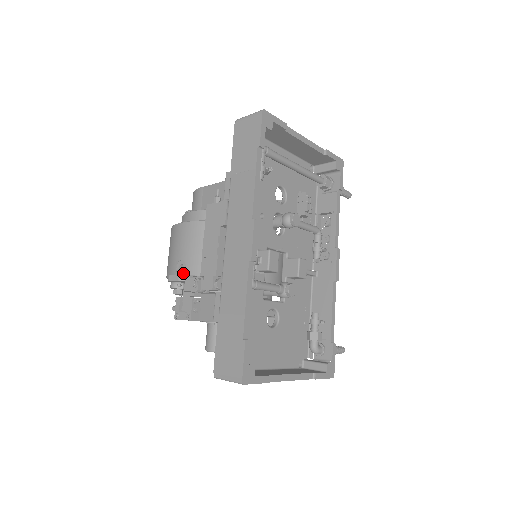
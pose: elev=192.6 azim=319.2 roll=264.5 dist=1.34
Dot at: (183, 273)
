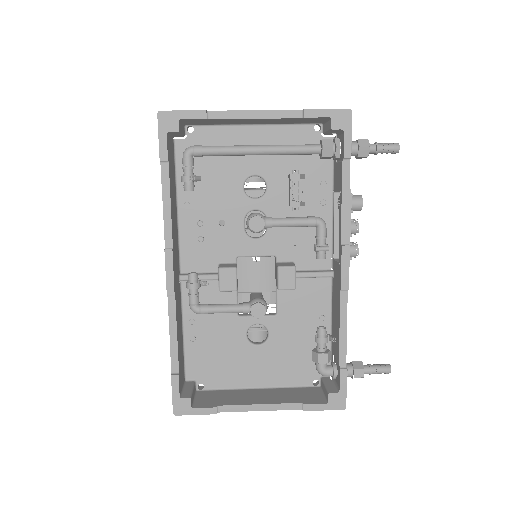
Dot at: occluded
